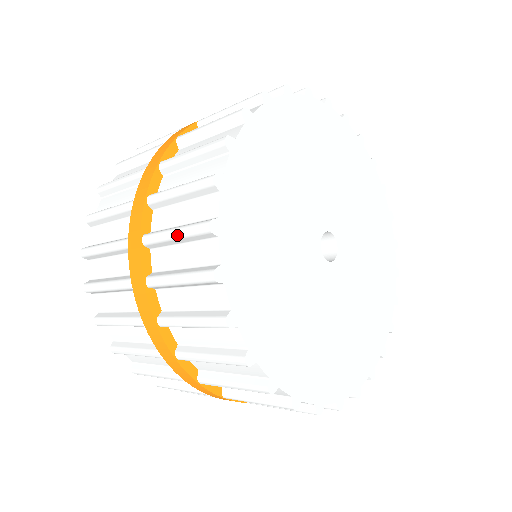
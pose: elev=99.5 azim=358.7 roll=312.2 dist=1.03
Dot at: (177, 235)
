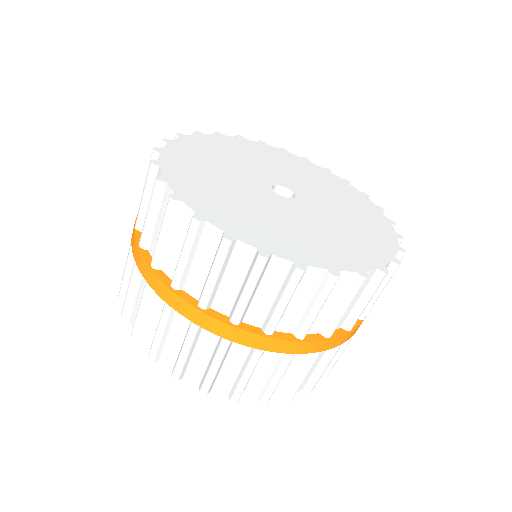
Dot at: (186, 252)
